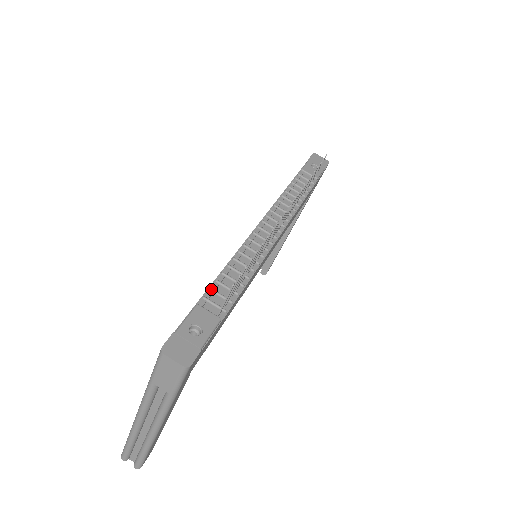
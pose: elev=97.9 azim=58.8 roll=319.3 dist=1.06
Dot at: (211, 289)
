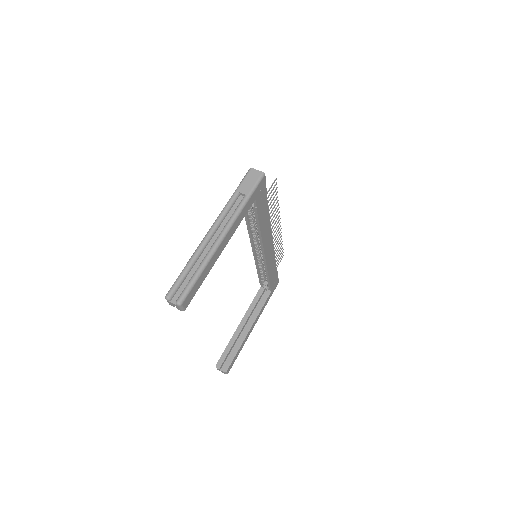
Dot at: occluded
